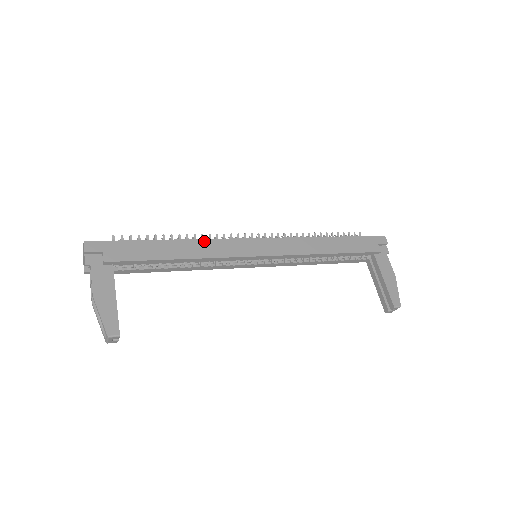
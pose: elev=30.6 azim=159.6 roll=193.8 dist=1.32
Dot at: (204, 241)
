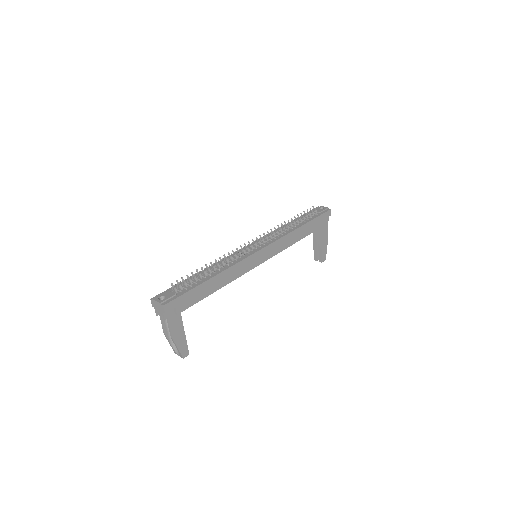
Dot at: (232, 268)
